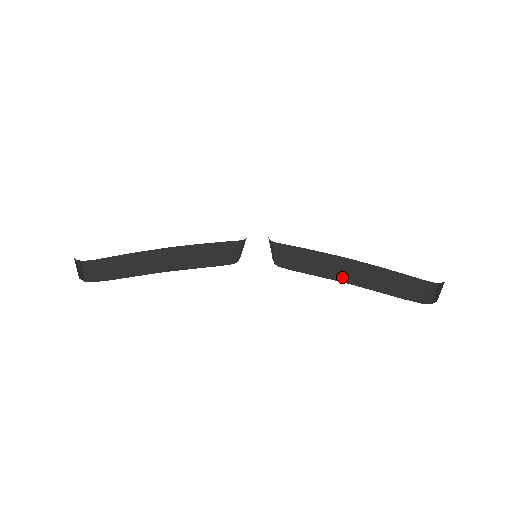
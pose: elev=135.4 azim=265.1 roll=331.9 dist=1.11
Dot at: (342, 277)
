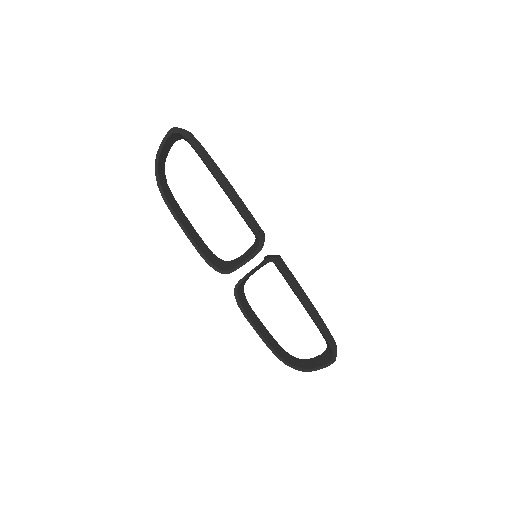
Dot at: occluded
